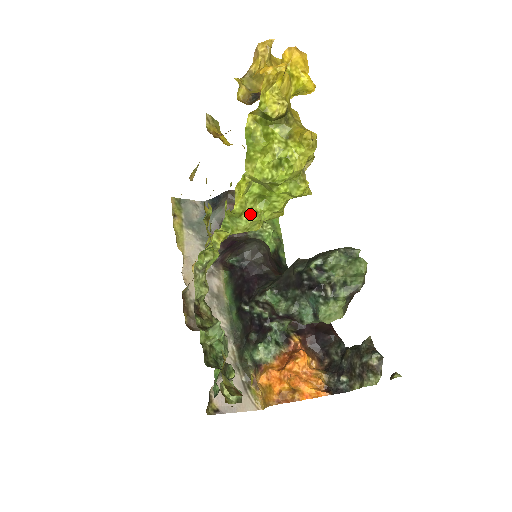
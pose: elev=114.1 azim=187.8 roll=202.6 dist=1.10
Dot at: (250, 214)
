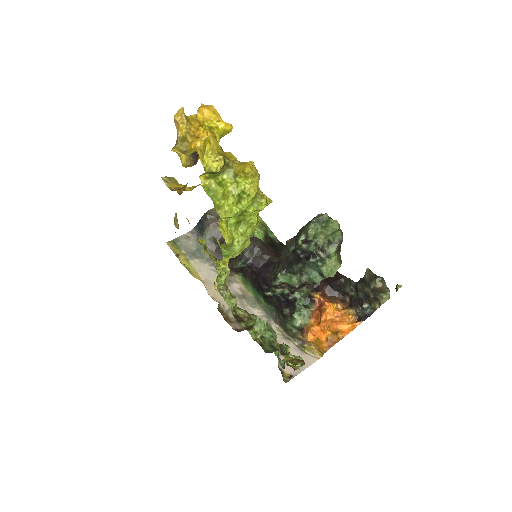
Dot at: (238, 239)
